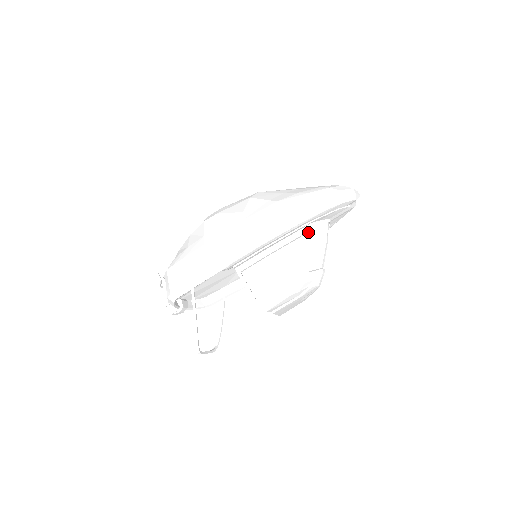
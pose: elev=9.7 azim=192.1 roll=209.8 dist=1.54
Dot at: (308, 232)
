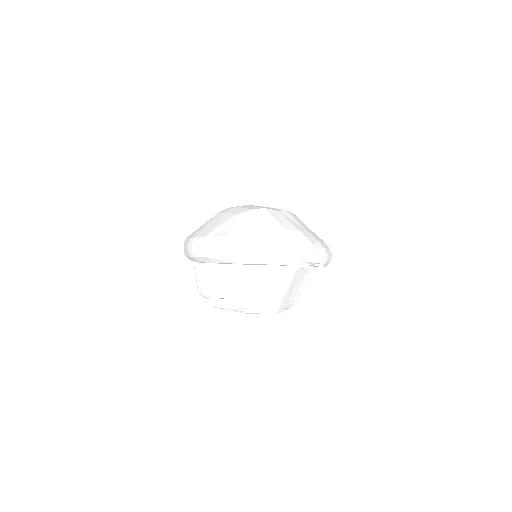
Dot at: (251, 271)
